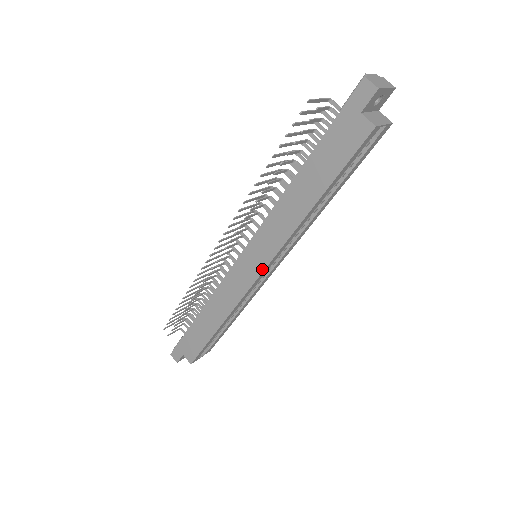
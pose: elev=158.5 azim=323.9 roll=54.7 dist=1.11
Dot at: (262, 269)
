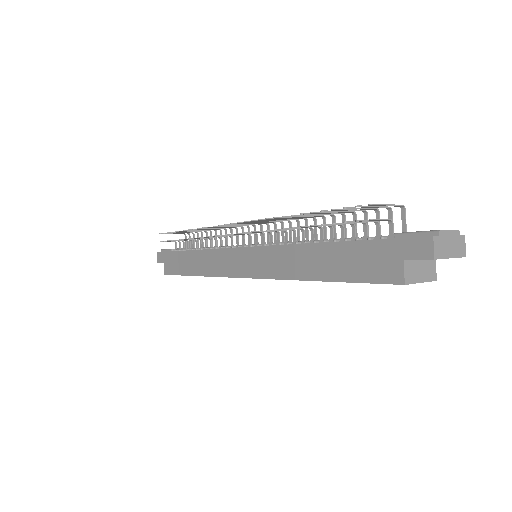
Dot at: (248, 276)
